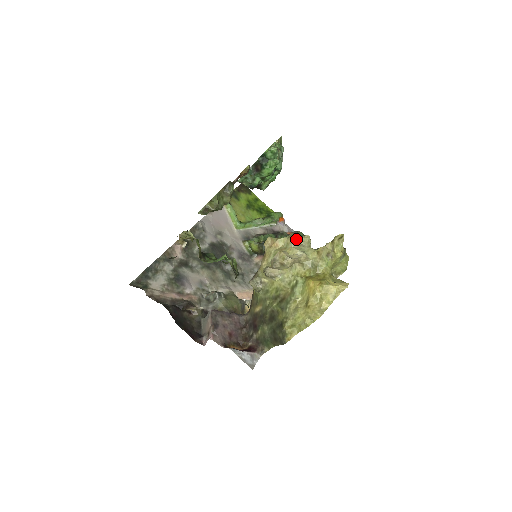
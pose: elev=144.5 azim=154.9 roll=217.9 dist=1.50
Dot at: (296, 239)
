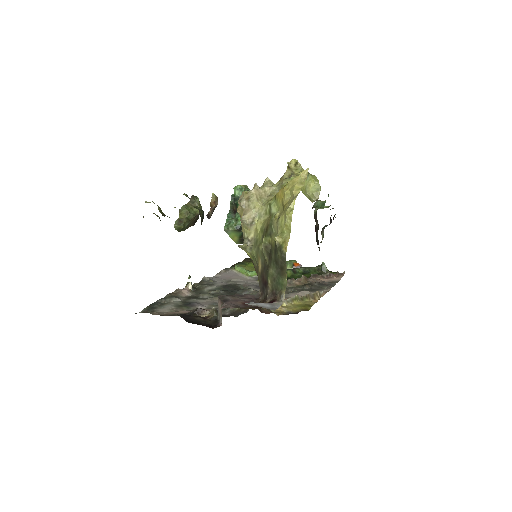
Dot at: (258, 186)
